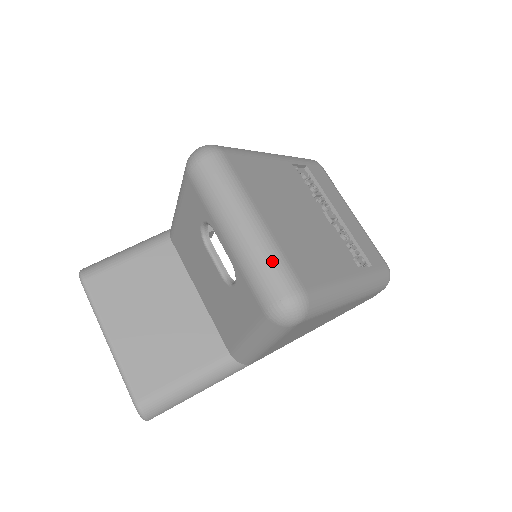
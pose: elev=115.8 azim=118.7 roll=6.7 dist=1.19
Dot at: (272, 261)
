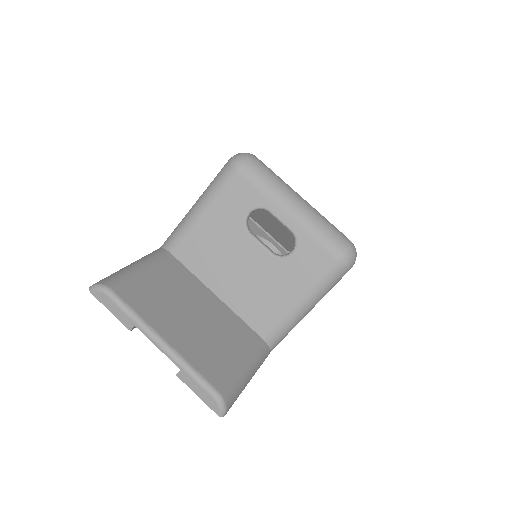
Dot at: (329, 223)
